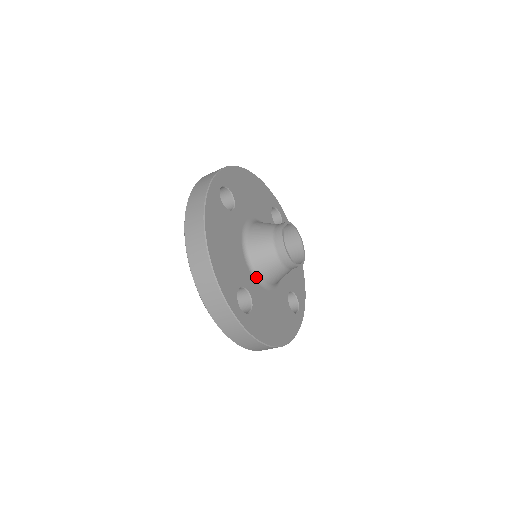
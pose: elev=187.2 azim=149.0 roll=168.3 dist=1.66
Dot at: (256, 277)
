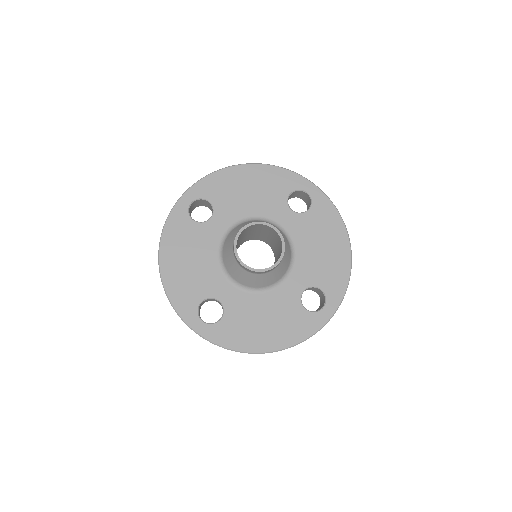
Dot at: (235, 283)
